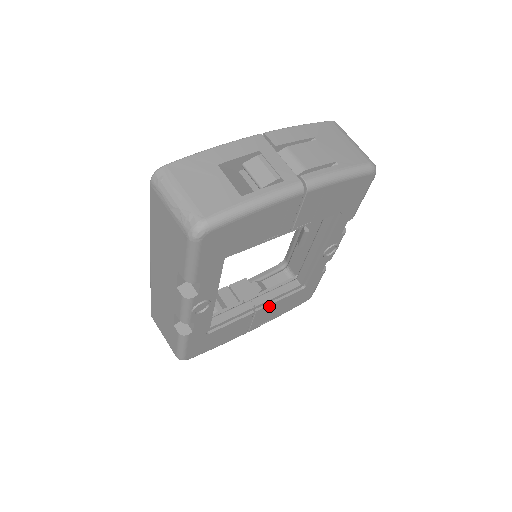
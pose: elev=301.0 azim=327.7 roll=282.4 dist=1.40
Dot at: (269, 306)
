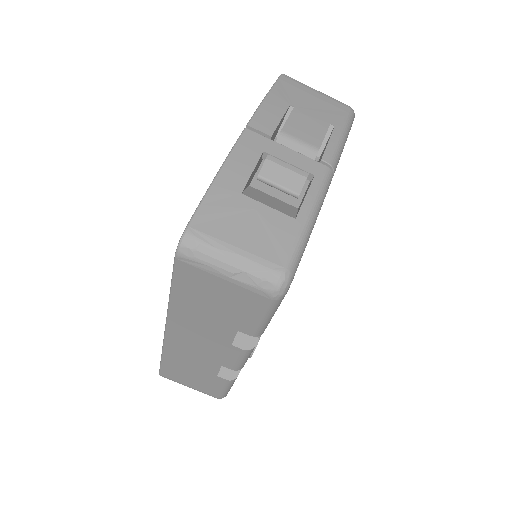
Dot at: occluded
